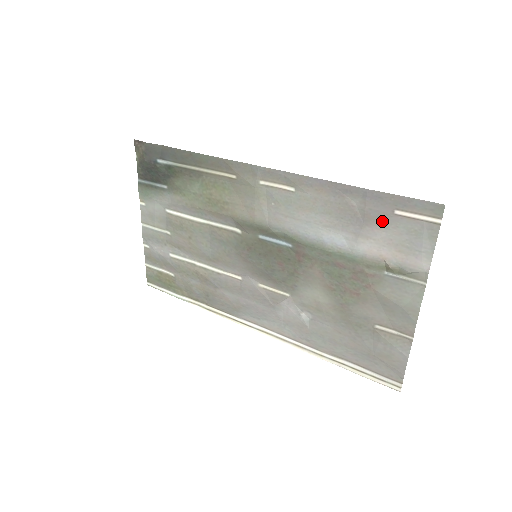
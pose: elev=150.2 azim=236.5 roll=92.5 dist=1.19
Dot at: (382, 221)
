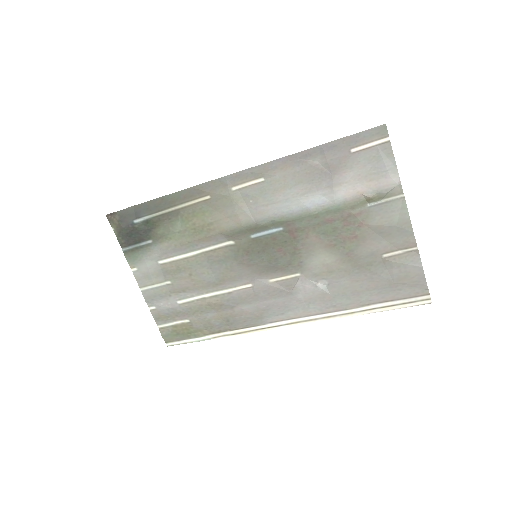
Dot at: (345, 164)
